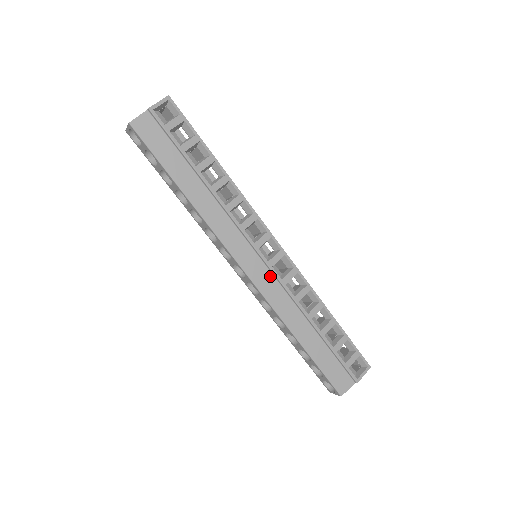
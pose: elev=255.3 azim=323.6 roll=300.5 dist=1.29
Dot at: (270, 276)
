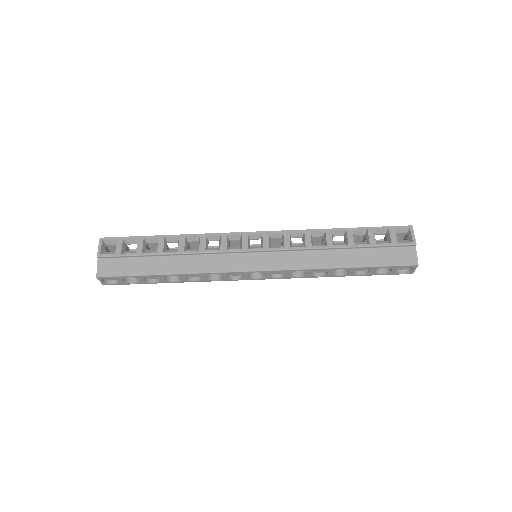
Dot at: (275, 255)
